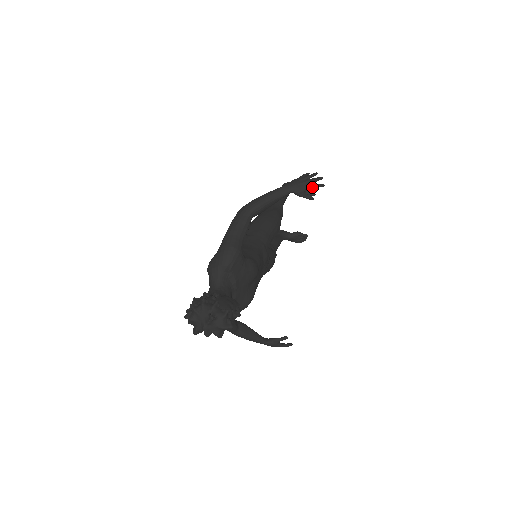
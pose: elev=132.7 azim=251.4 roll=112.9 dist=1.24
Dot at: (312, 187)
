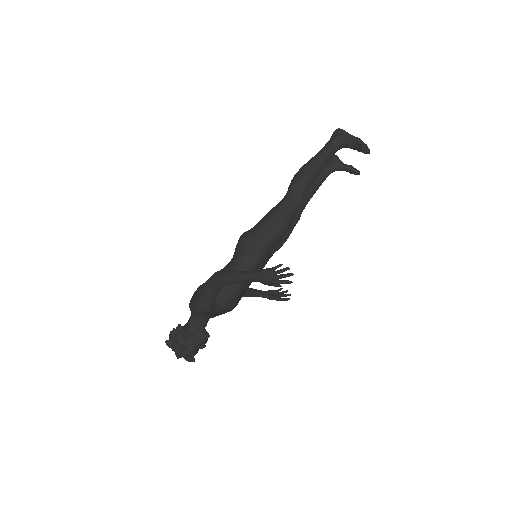
Dot at: (278, 283)
